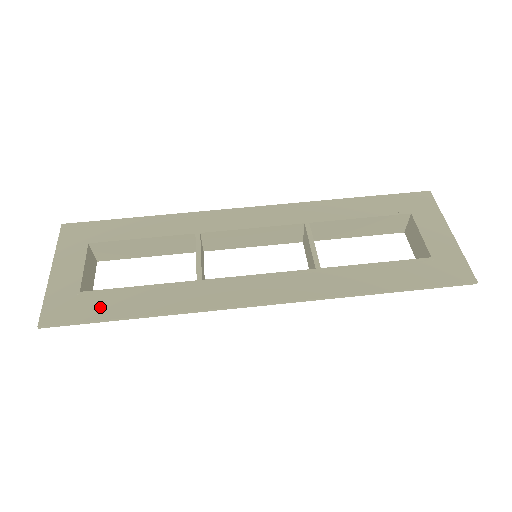
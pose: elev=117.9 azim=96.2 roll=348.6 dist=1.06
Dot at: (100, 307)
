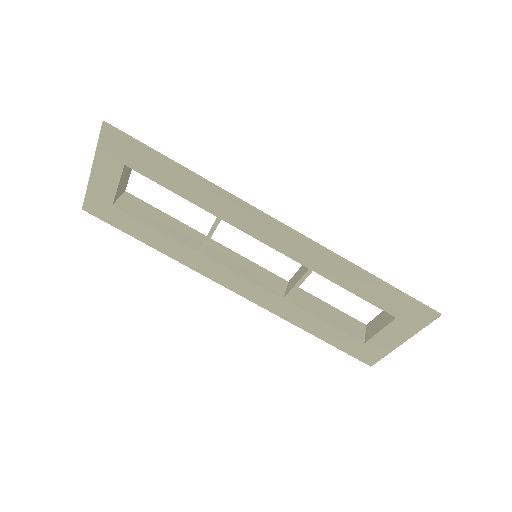
Dot at: (126, 224)
